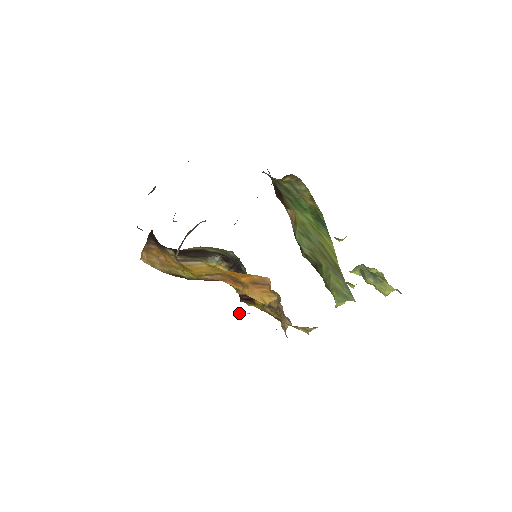
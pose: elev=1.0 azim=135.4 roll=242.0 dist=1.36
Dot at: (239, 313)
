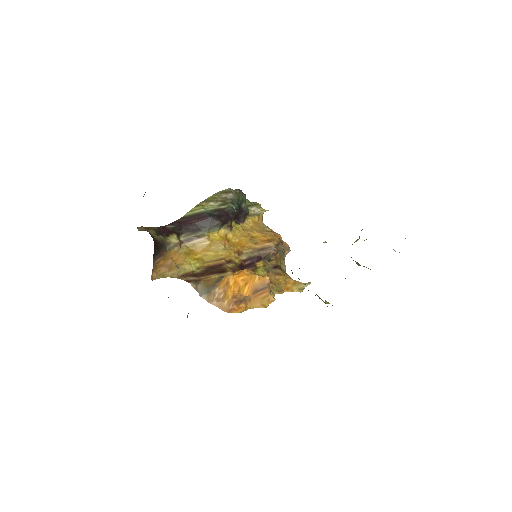
Dot at: occluded
